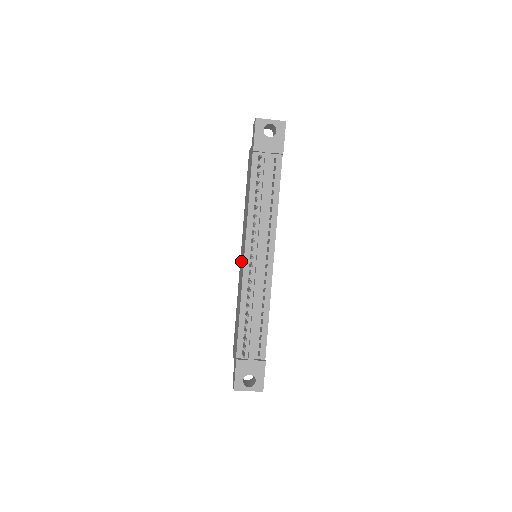
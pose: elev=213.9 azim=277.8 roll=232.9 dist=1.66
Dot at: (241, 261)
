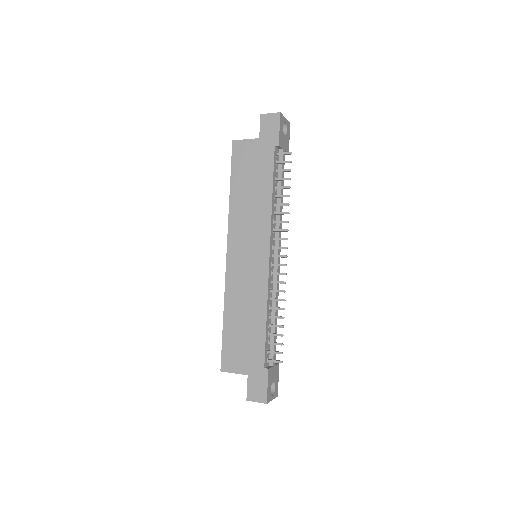
Dot at: (242, 262)
